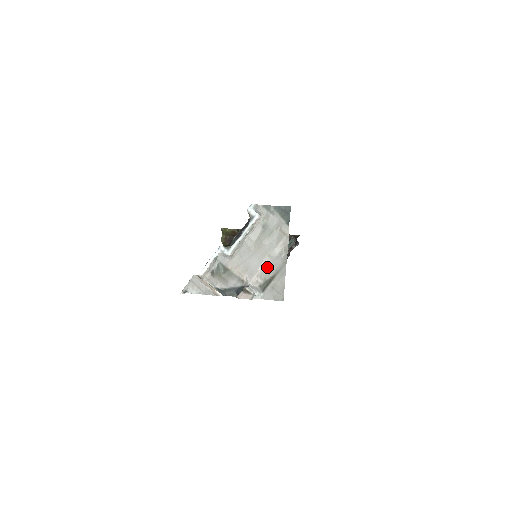
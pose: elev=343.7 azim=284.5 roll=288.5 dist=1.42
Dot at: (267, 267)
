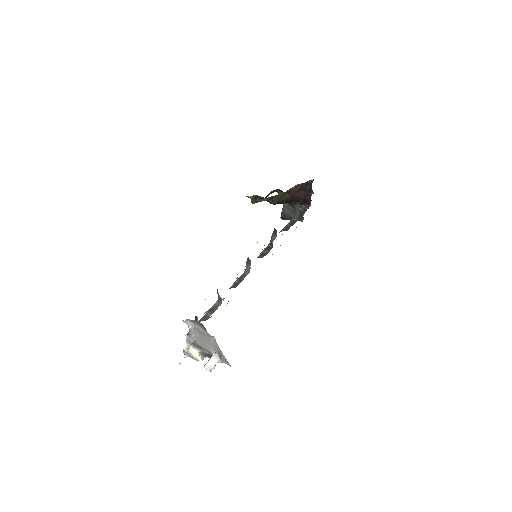
Dot at: (214, 348)
